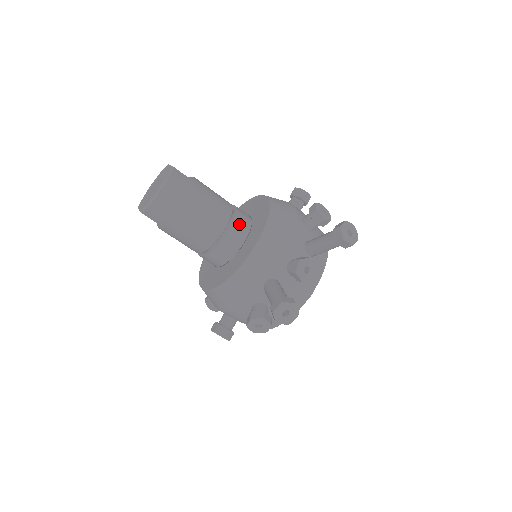
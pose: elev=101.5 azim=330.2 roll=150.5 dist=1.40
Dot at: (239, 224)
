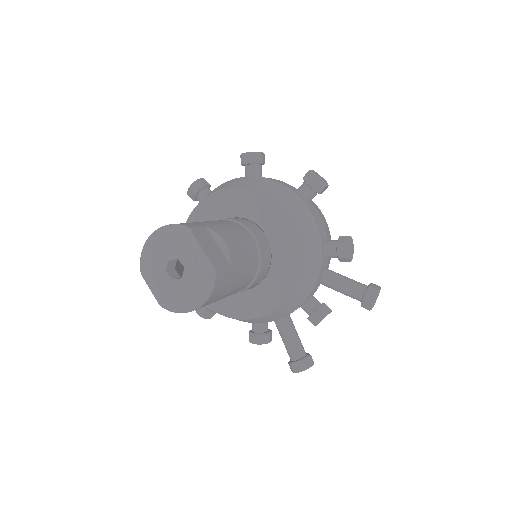
Dot at: (263, 270)
